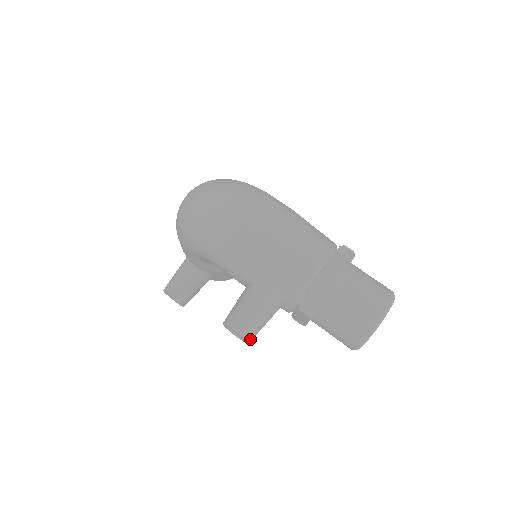
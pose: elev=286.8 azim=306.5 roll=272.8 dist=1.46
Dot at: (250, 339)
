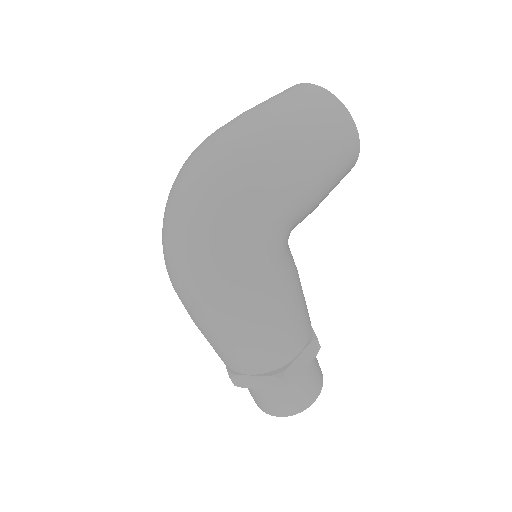
Dot at: occluded
